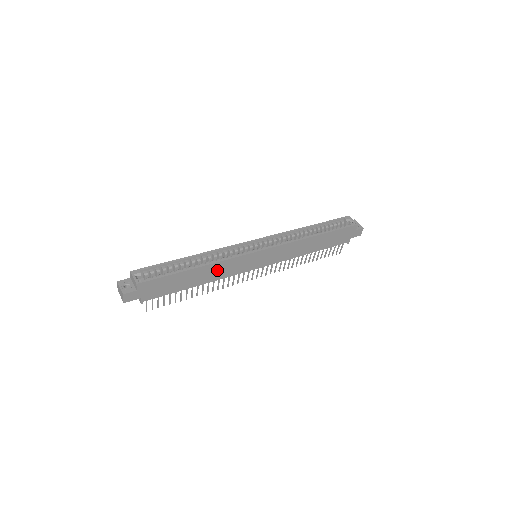
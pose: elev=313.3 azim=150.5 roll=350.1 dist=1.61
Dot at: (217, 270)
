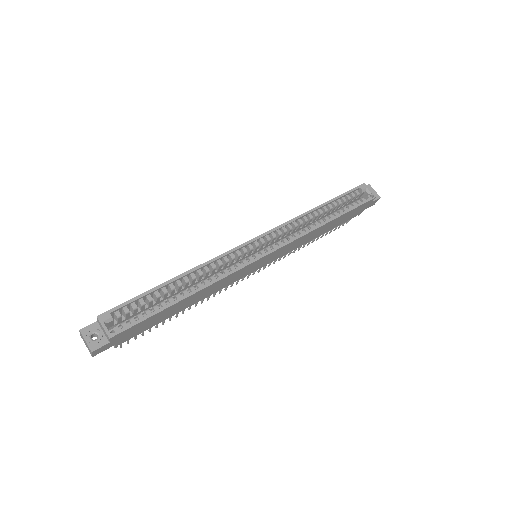
Dot at: (211, 289)
